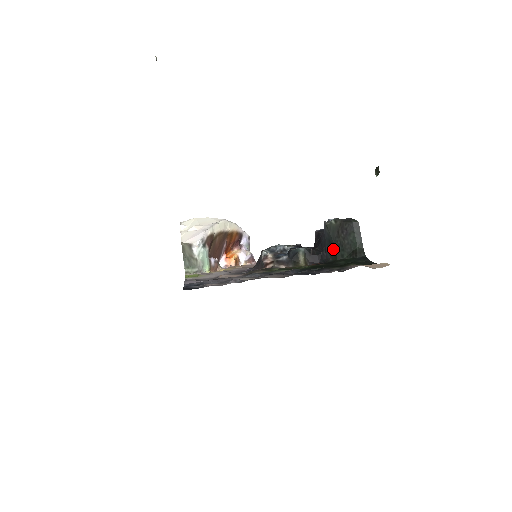
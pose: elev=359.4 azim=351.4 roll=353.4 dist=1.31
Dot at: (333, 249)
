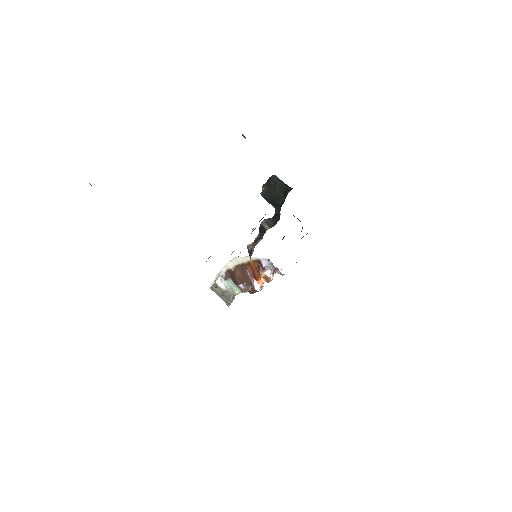
Dot at: (276, 203)
